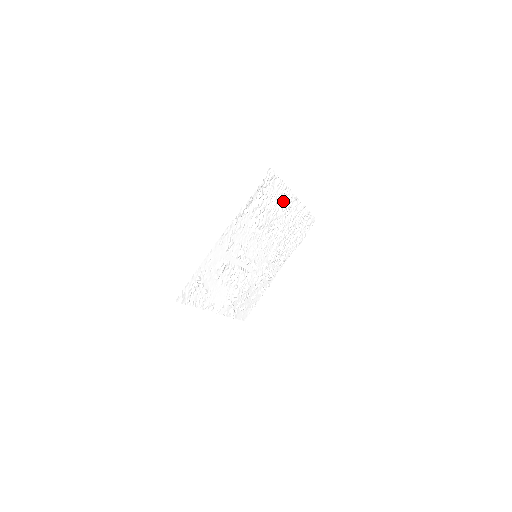
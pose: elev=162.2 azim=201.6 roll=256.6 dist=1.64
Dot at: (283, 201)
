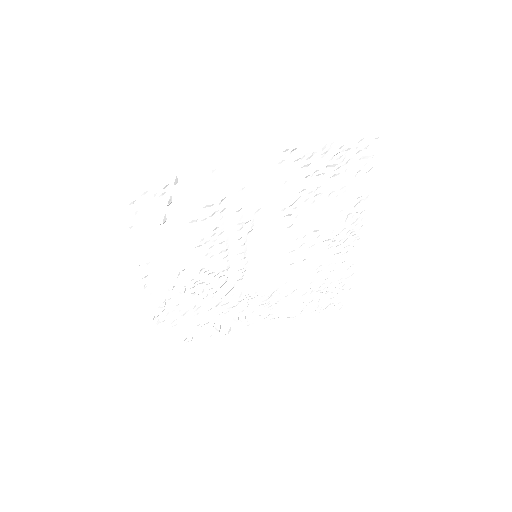
Dot at: (346, 214)
